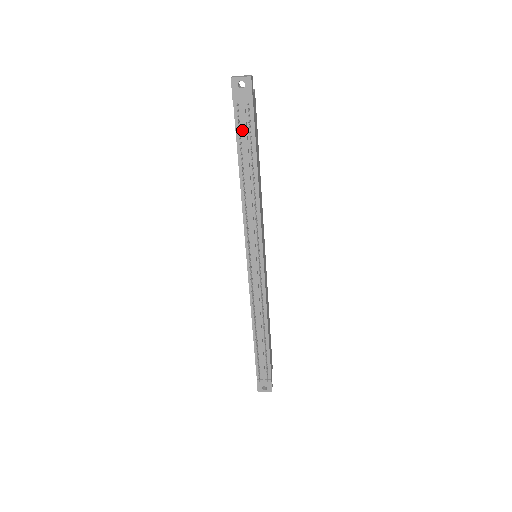
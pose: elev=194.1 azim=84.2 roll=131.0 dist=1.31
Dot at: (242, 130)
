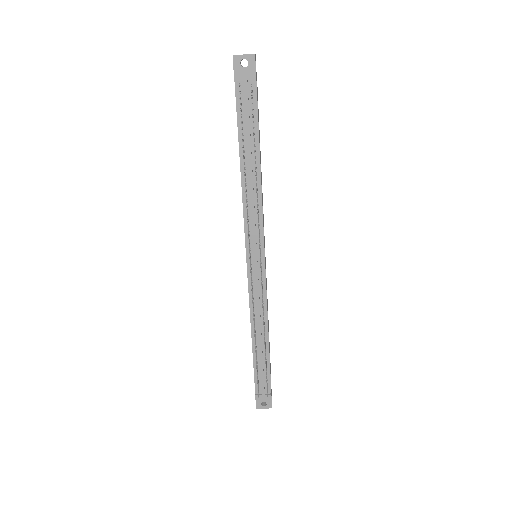
Dot at: (244, 114)
